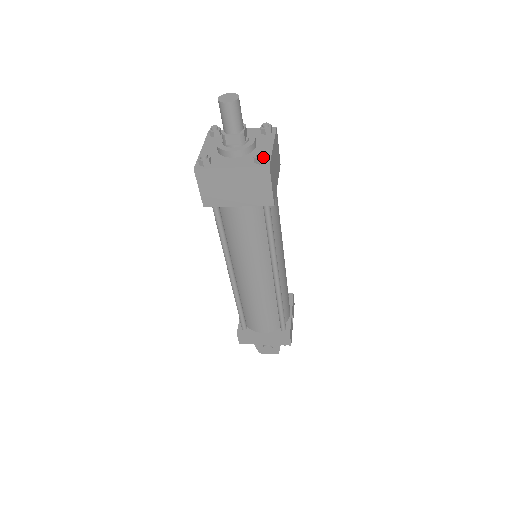
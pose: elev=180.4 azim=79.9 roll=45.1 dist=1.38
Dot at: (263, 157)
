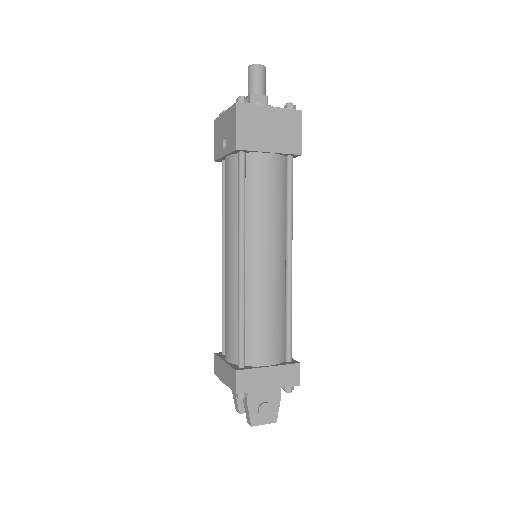
Dot at: (295, 105)
